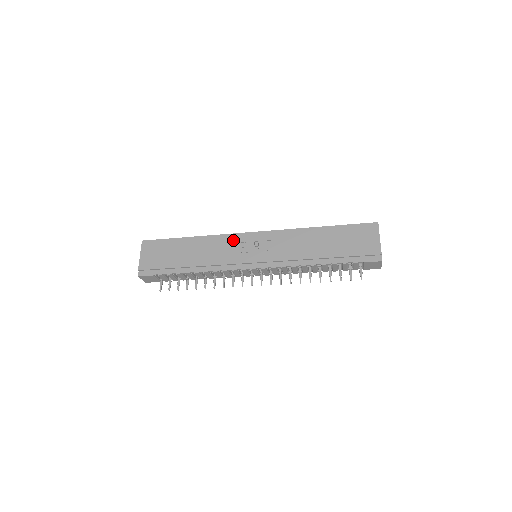
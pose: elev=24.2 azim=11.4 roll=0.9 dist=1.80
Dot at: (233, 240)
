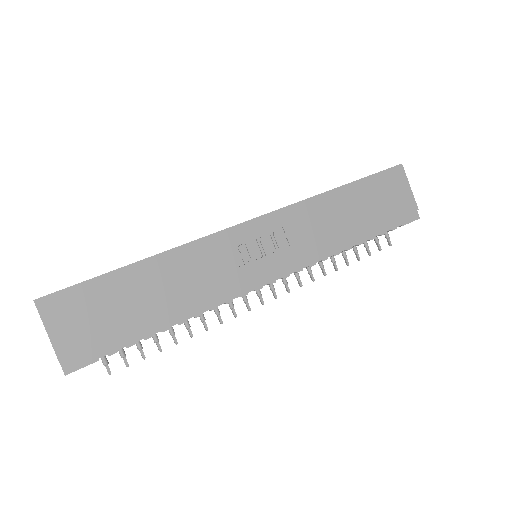
Dot at: (222, 244)
